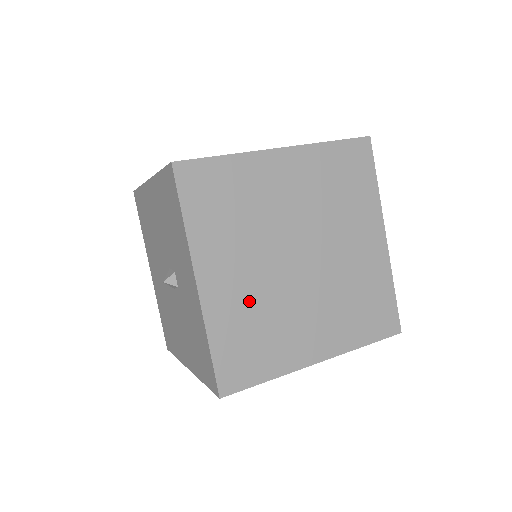
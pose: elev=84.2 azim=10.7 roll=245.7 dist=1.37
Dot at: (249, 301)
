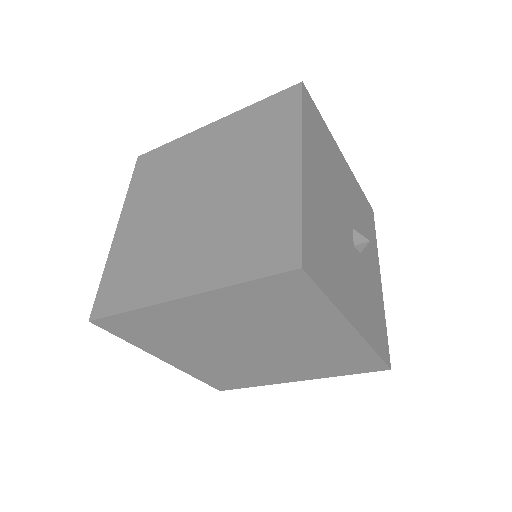
Dot at: (144, 238)
